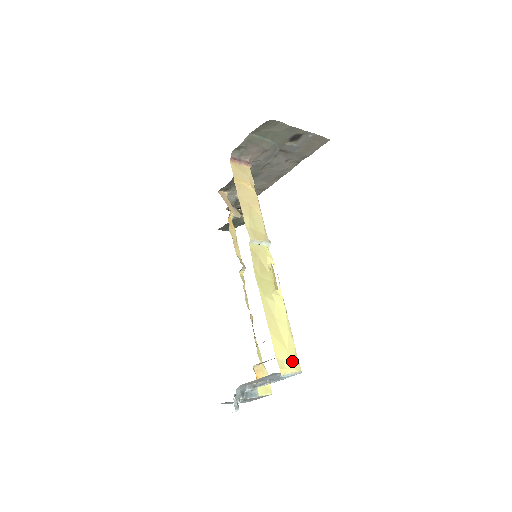
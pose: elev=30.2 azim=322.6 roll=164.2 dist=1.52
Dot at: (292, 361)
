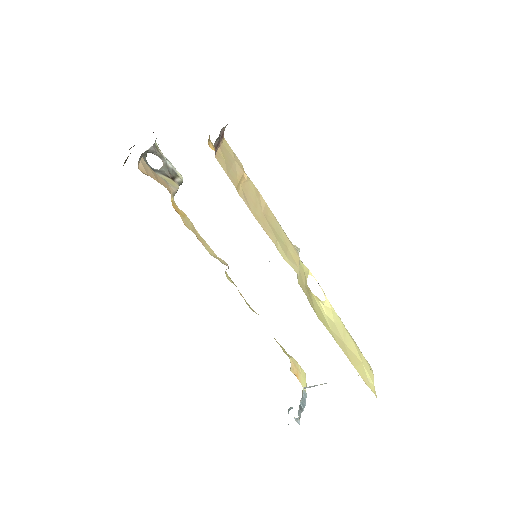
Dot at: (369, 370)
